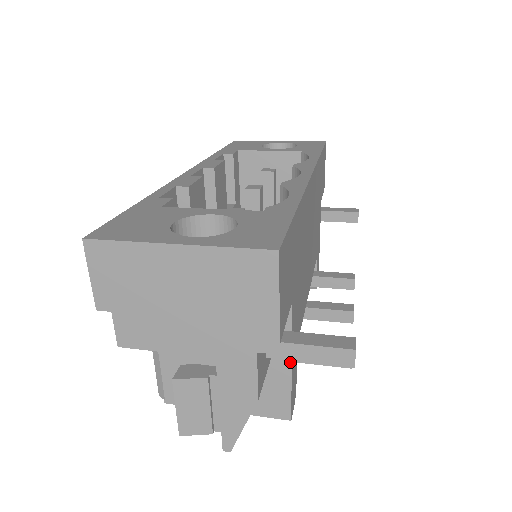
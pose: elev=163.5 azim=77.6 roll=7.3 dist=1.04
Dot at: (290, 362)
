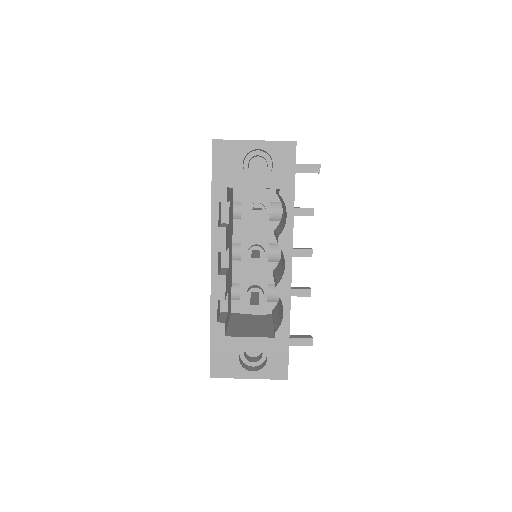
Dot at: occluded
